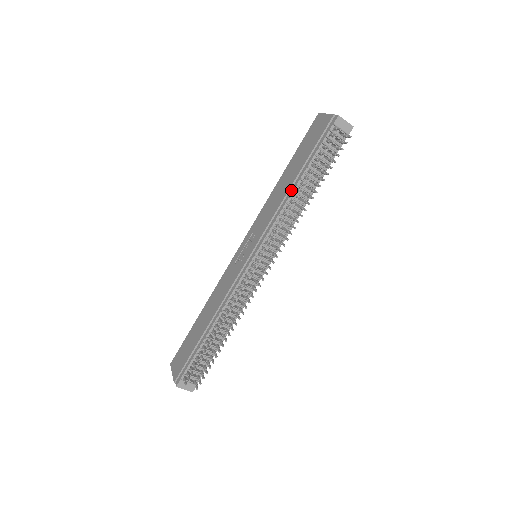
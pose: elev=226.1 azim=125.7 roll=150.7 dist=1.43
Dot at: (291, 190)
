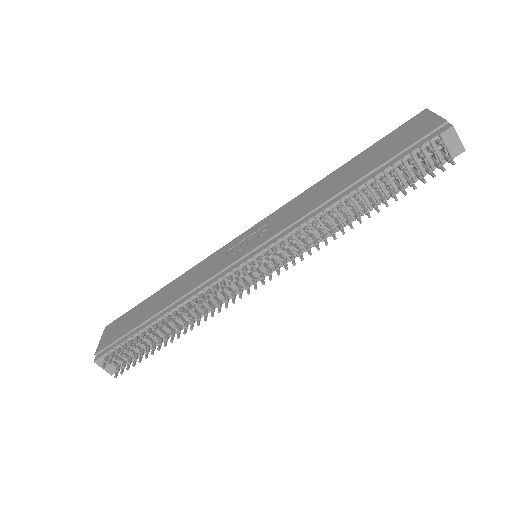
Dot at: (338, 197)
